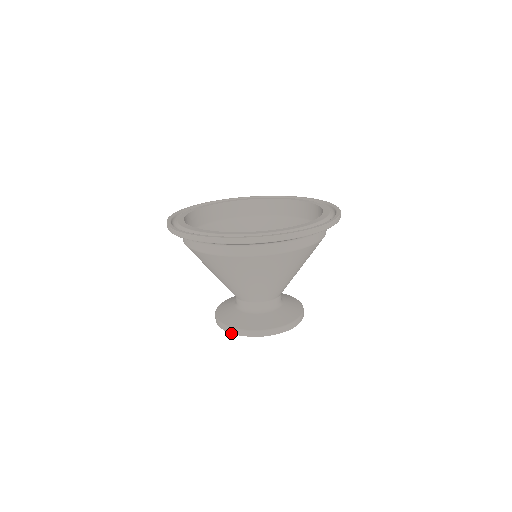
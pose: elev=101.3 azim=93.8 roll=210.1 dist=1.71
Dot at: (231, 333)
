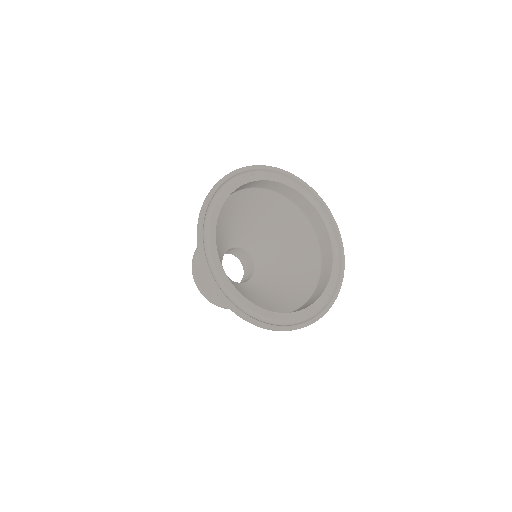
Dot at: (193, 278)
